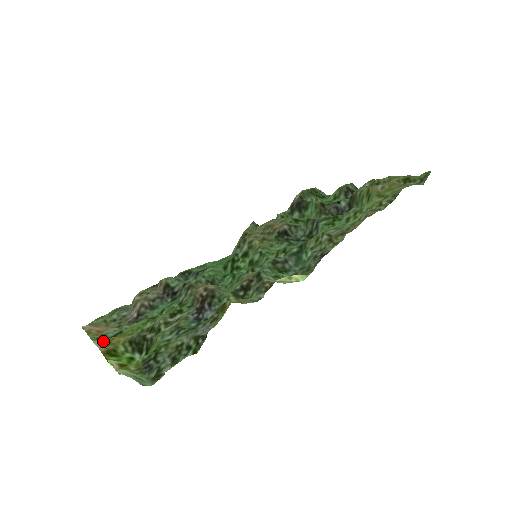
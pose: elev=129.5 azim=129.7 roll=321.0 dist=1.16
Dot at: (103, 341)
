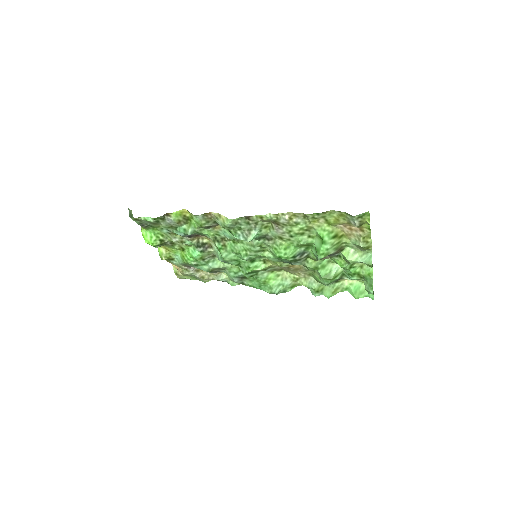
Dot at: occluded
